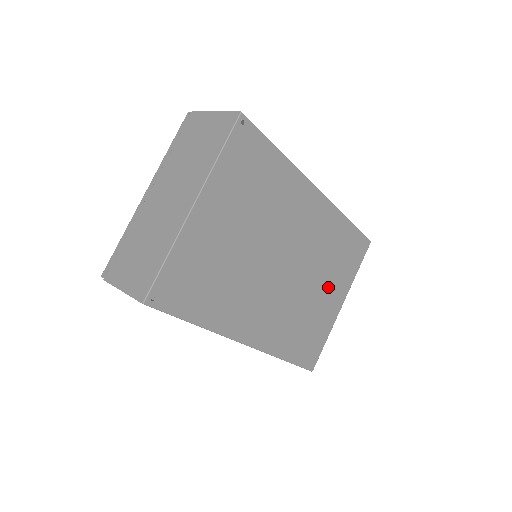
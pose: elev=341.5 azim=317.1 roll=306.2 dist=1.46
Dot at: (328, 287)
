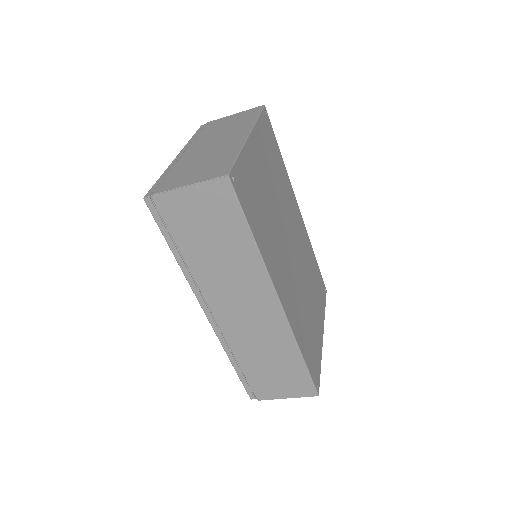
Dot at: (314, 305)
